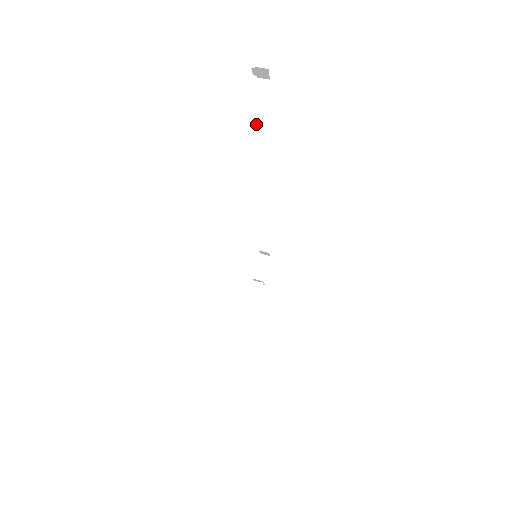
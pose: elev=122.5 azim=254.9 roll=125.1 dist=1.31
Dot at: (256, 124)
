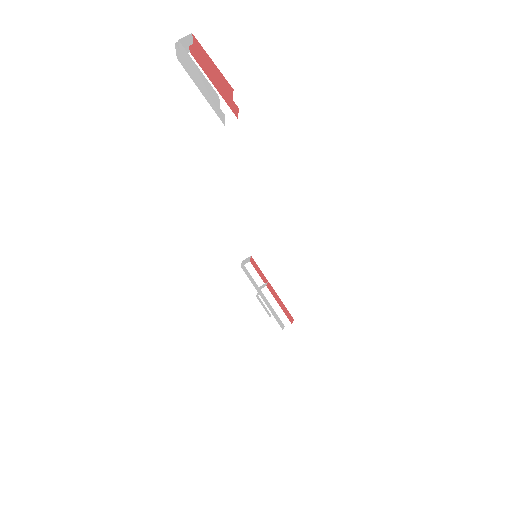
Dot at: occluded
